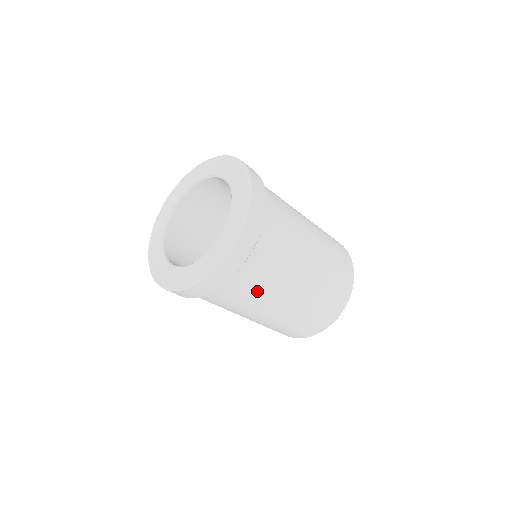
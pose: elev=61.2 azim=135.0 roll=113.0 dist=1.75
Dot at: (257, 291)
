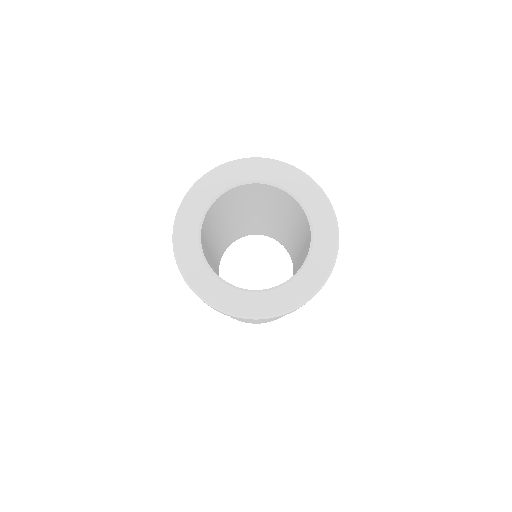
Dot at: occluded
